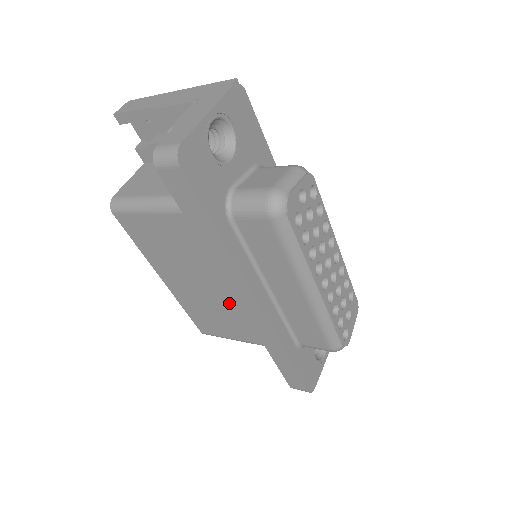
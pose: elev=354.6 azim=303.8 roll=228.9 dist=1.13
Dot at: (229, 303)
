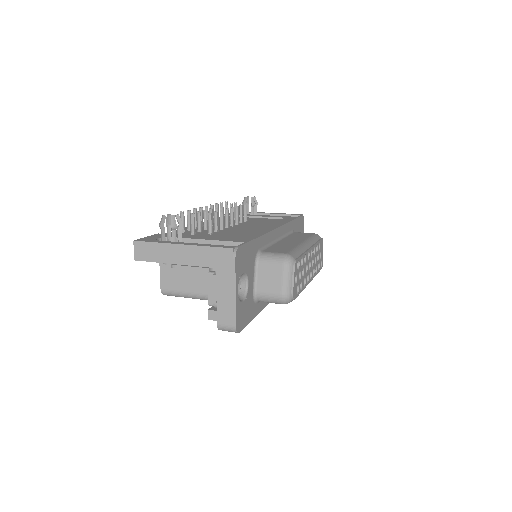
Dot at: occluded
